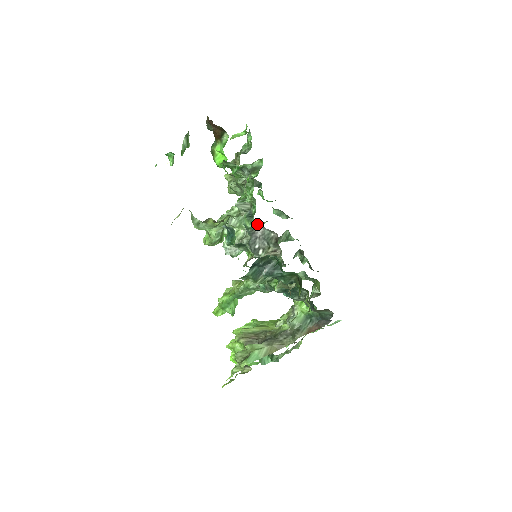
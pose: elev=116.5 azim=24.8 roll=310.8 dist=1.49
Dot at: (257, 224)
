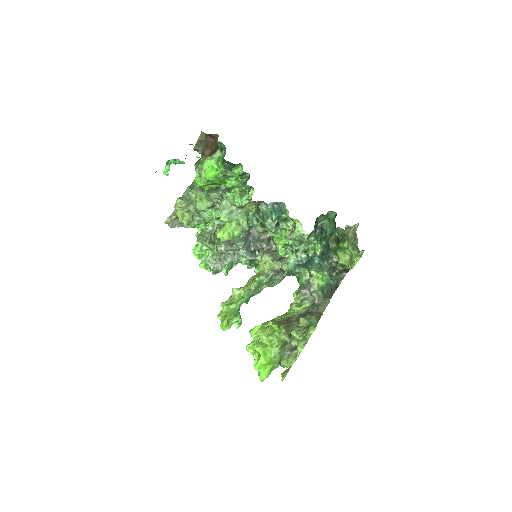
Dot at: (249, 229)
